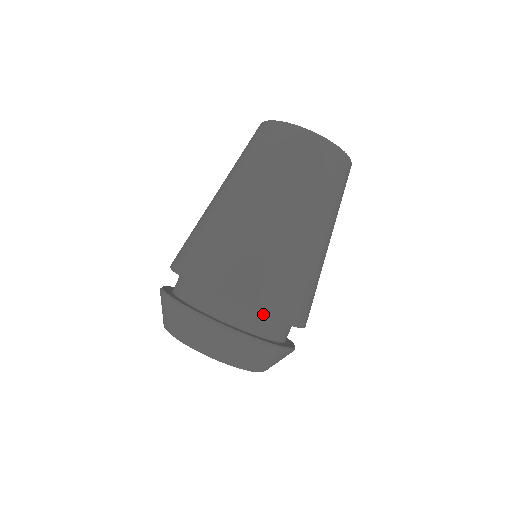
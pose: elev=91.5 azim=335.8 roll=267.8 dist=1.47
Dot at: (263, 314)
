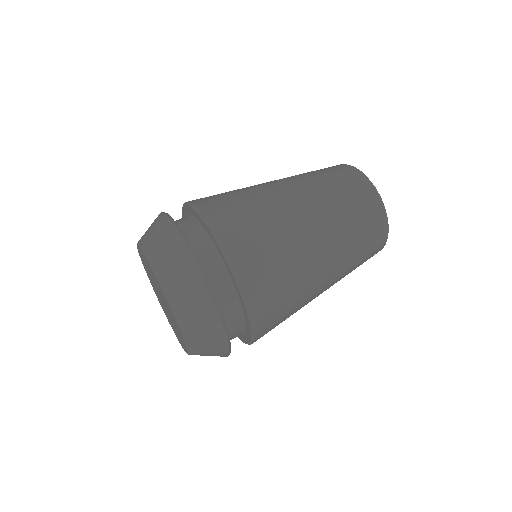
Dot at: (250, 315)
